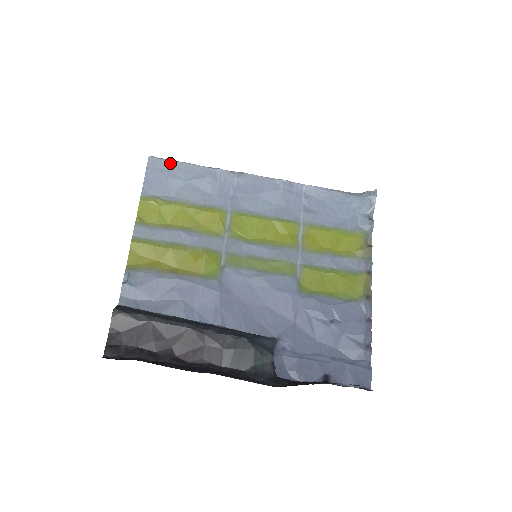
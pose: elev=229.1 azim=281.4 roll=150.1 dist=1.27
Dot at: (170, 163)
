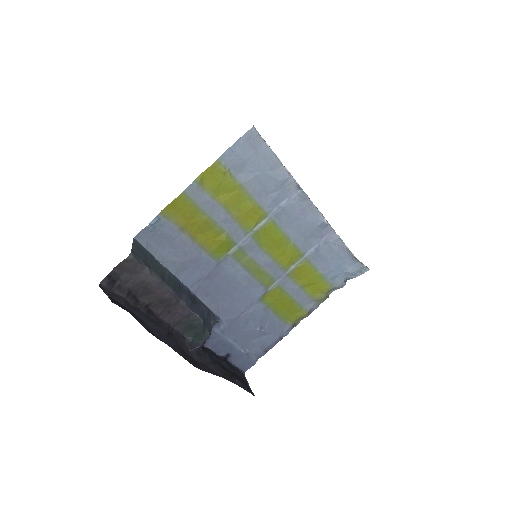
Dot at: (263, 146)
